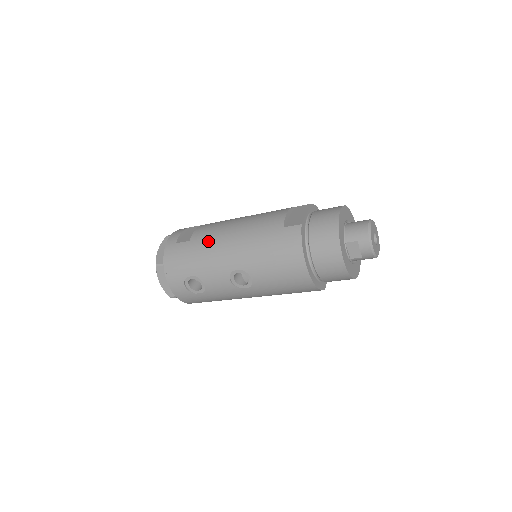
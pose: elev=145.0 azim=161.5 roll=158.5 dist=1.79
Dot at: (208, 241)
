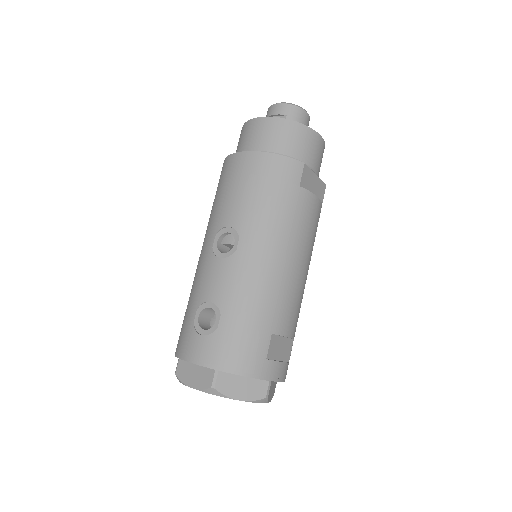
Dot at: occluded
